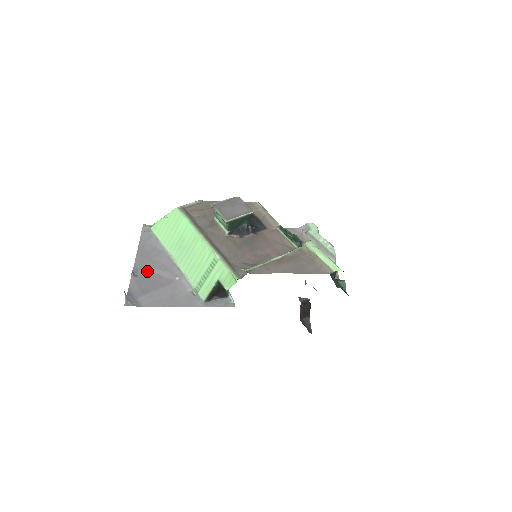
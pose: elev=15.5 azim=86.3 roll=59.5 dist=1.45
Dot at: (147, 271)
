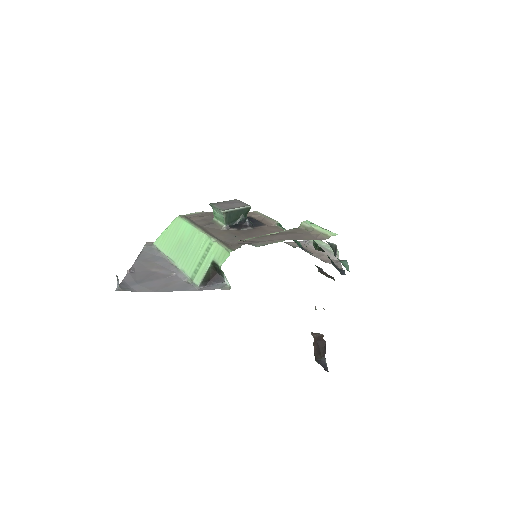
Dot at: (144, 270)
